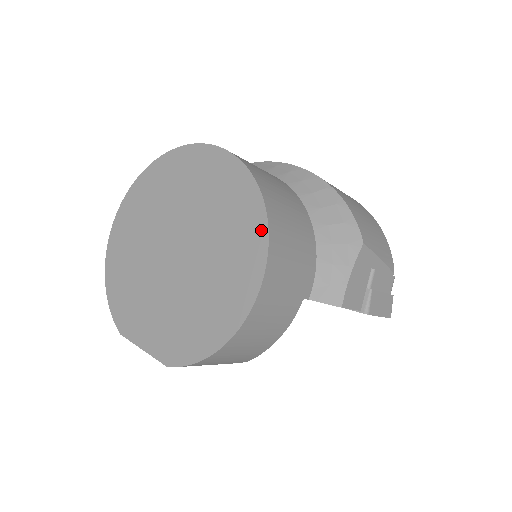
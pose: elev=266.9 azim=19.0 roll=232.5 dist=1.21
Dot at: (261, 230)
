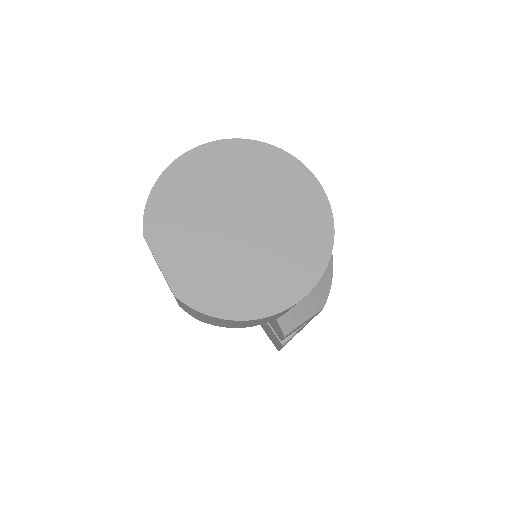
Dot at: (316, 274)
